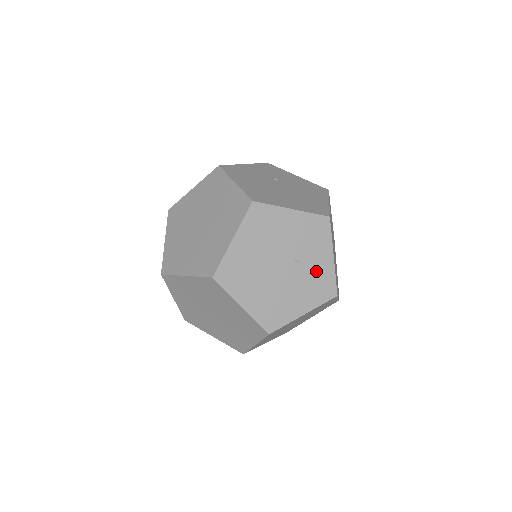
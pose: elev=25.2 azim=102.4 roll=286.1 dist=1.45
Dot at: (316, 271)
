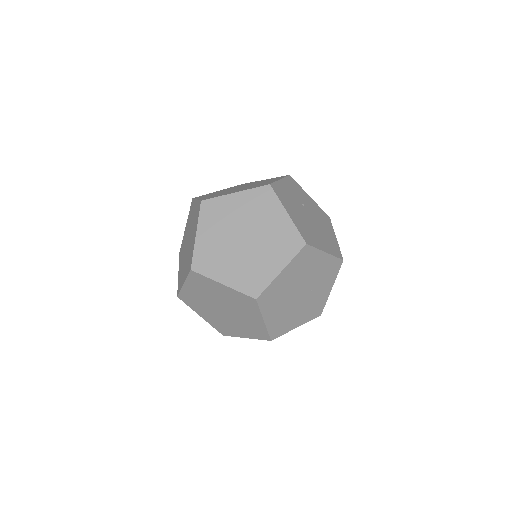
Dot at: (318, 298)
